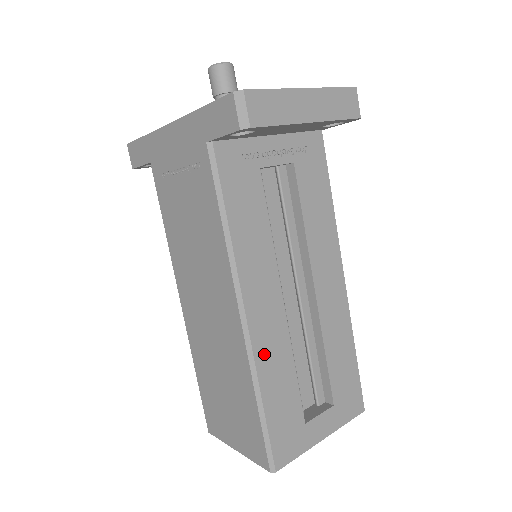
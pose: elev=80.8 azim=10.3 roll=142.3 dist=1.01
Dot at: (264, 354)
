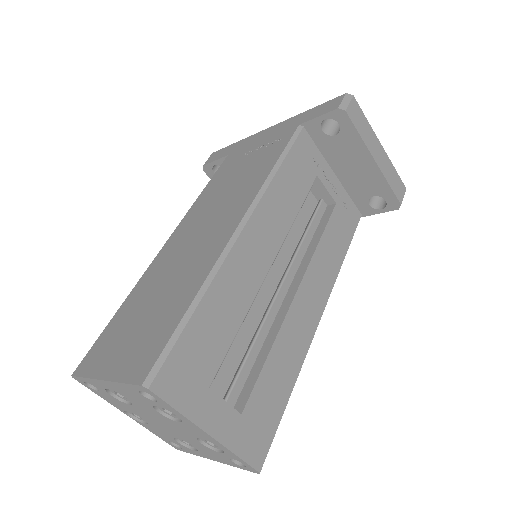
Dot at: (231, 273)
